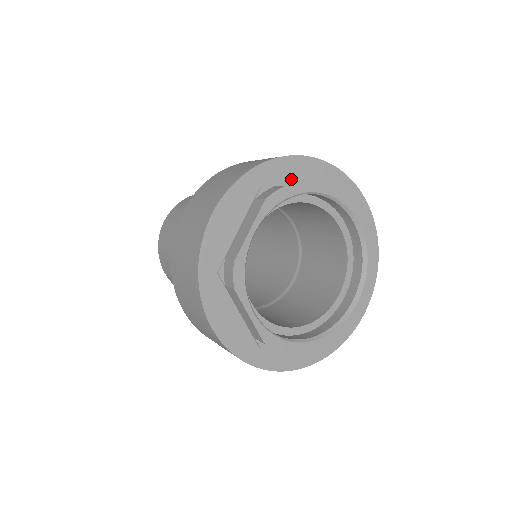
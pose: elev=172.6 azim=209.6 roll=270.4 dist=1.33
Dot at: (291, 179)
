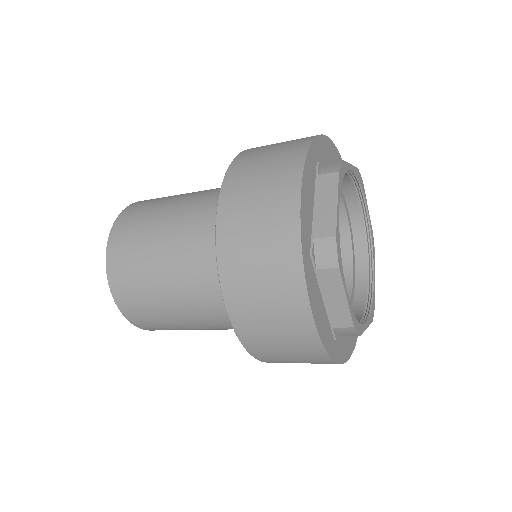
Dot at: occluded
